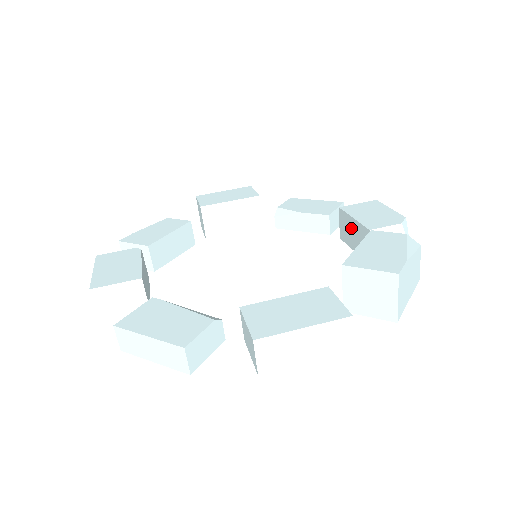
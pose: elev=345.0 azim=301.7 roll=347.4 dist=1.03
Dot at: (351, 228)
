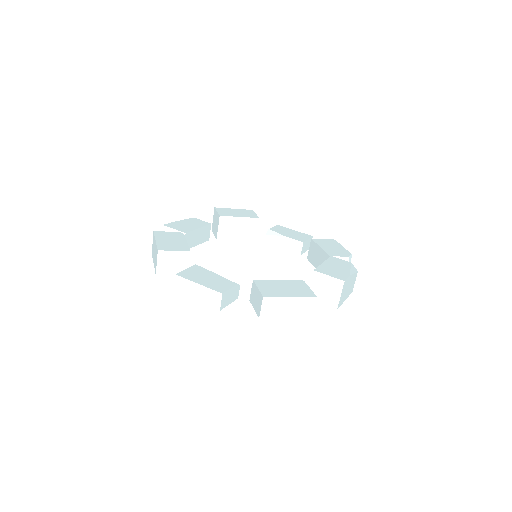
Dot at: (317, 253)
